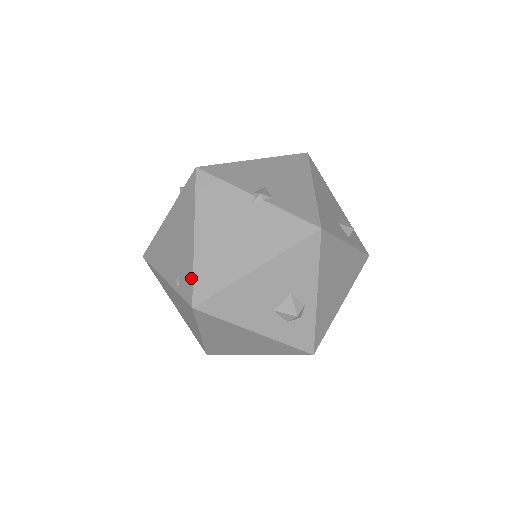
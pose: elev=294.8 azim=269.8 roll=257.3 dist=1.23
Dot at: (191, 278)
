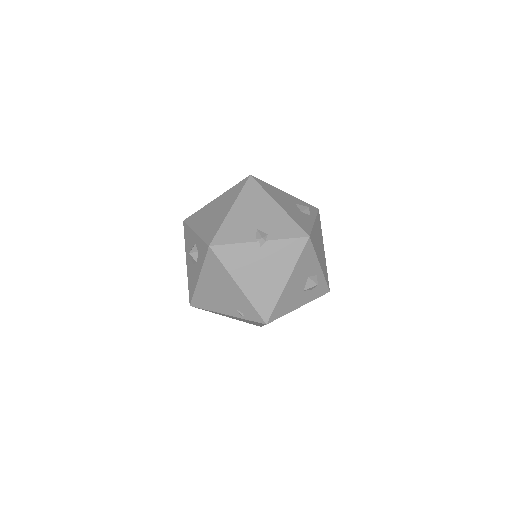
Dot at: (254, 310)
